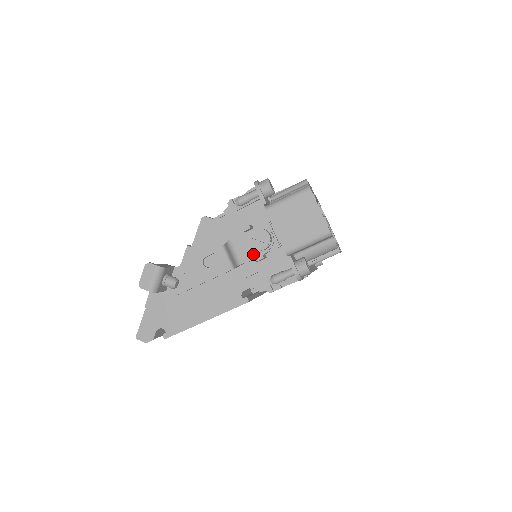
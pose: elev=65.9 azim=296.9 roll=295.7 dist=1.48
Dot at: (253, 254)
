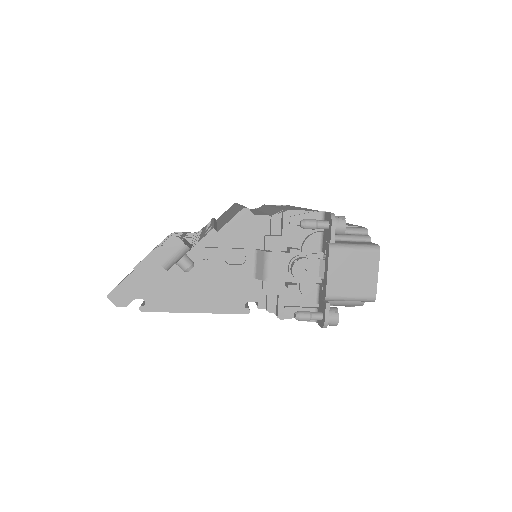
Dot at: (286, 277)
